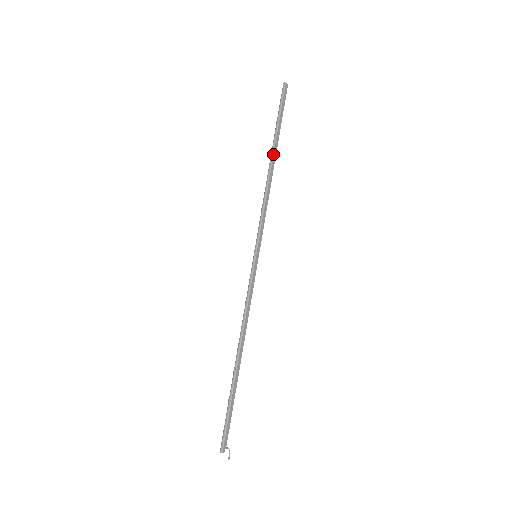
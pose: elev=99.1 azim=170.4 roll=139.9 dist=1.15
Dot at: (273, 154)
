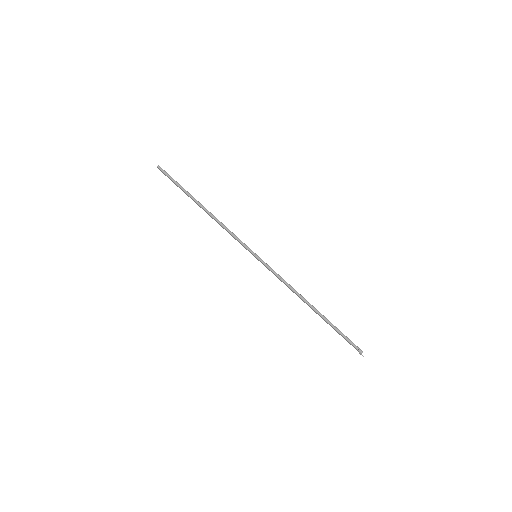
Dot at: (200, 203)
